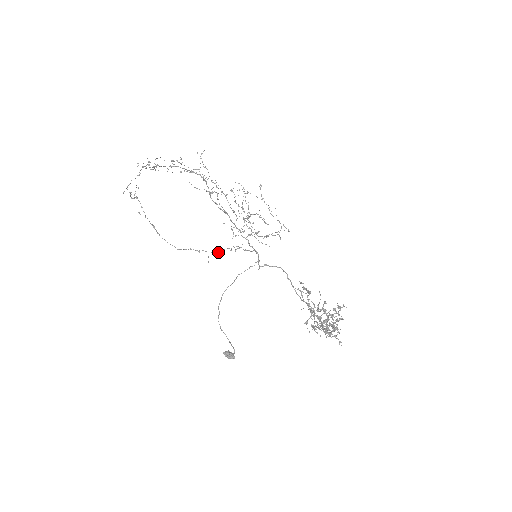
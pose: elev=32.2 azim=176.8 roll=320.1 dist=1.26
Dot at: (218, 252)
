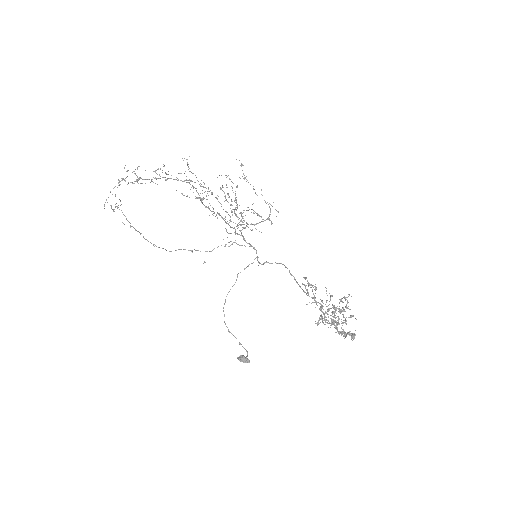
Dot at: (212, 250)
